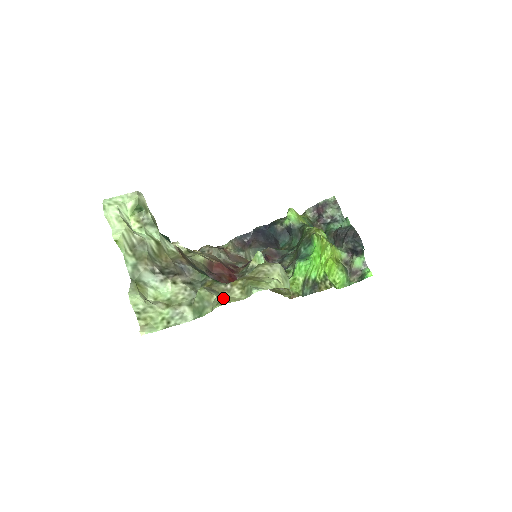
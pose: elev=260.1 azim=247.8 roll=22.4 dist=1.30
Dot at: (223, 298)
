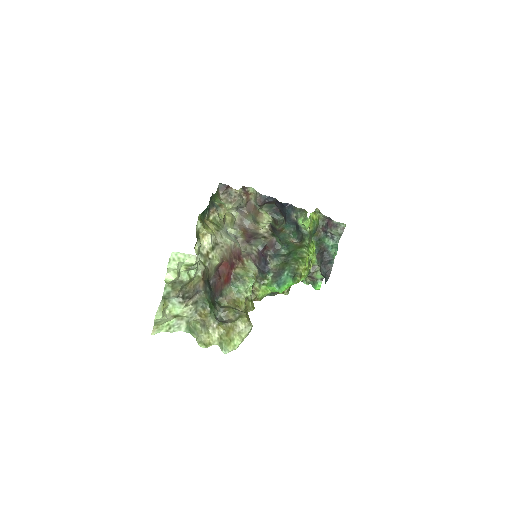
Dot at: (206, 337)
